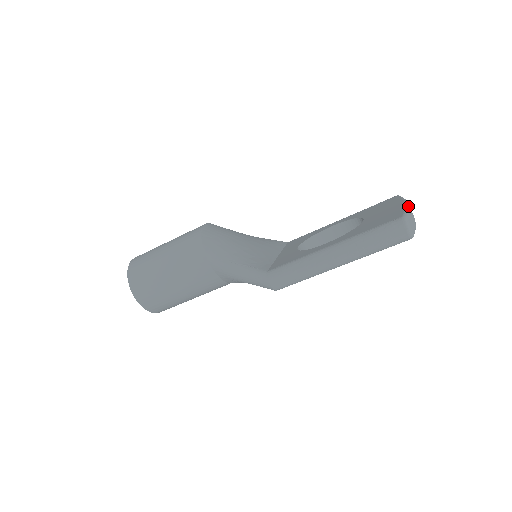
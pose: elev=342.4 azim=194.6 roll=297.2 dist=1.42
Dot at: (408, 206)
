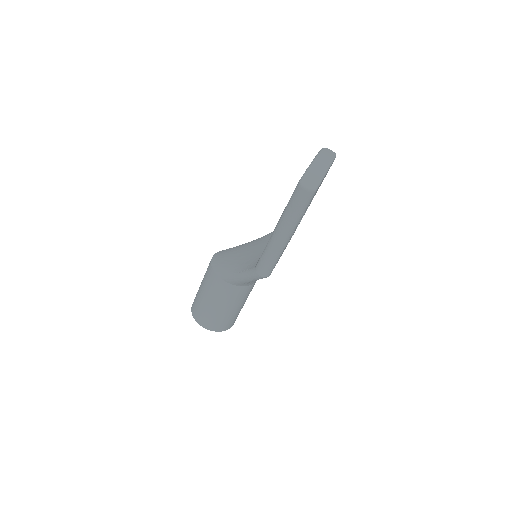
Dot at: (312, 164)
